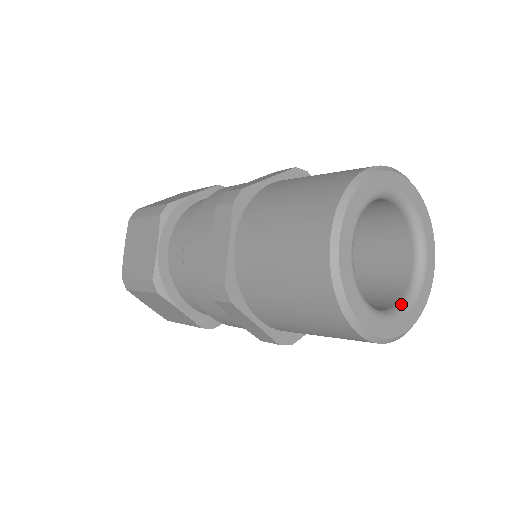
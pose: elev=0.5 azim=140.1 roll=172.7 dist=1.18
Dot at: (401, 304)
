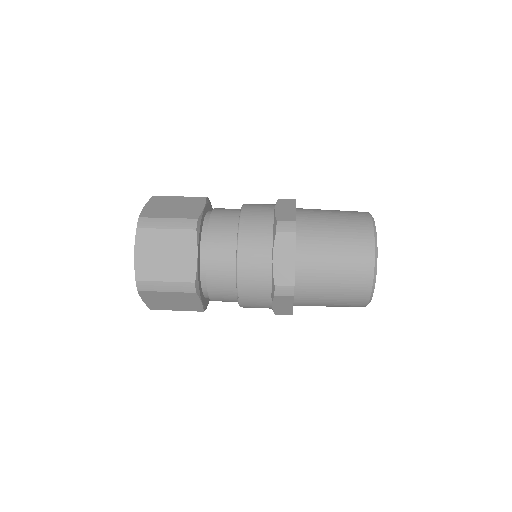
Dot at: occluded
